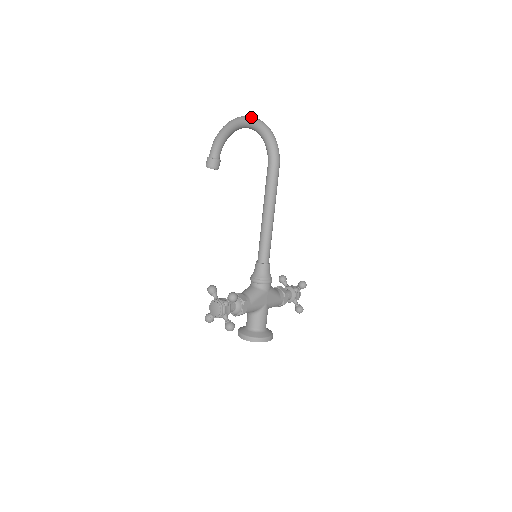
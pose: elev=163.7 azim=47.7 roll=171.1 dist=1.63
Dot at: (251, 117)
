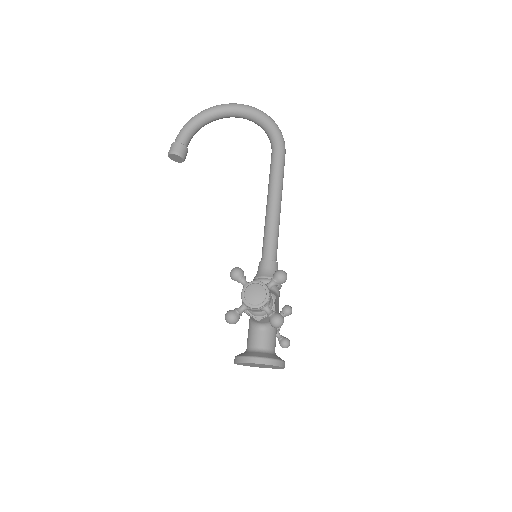
Dot at: occluded
